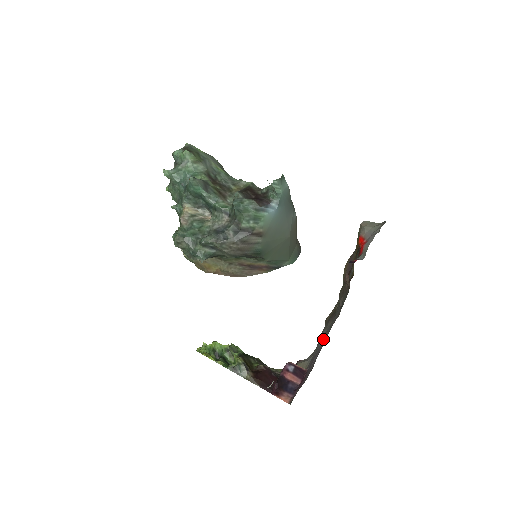
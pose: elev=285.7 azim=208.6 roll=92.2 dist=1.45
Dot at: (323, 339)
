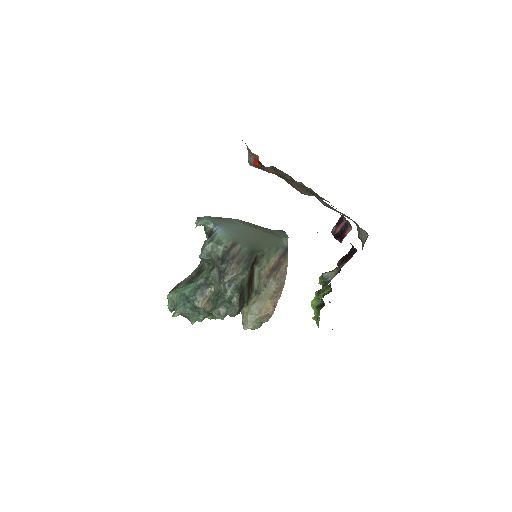
Dot at: (318, 198)
